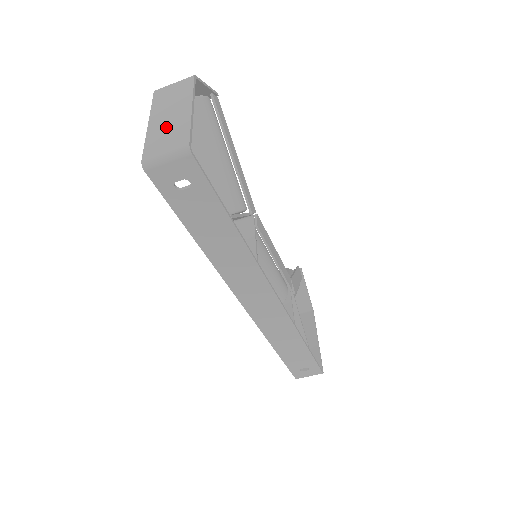
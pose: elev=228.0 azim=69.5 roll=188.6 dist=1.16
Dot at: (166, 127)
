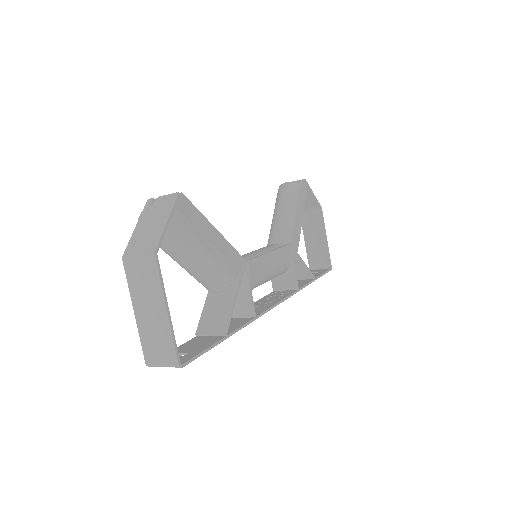
Dot at: (152, 329)
